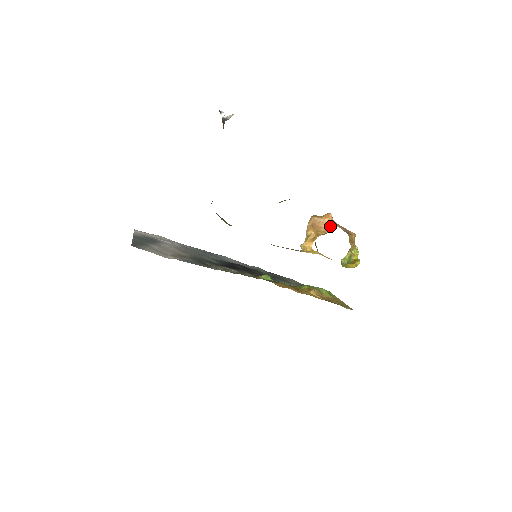
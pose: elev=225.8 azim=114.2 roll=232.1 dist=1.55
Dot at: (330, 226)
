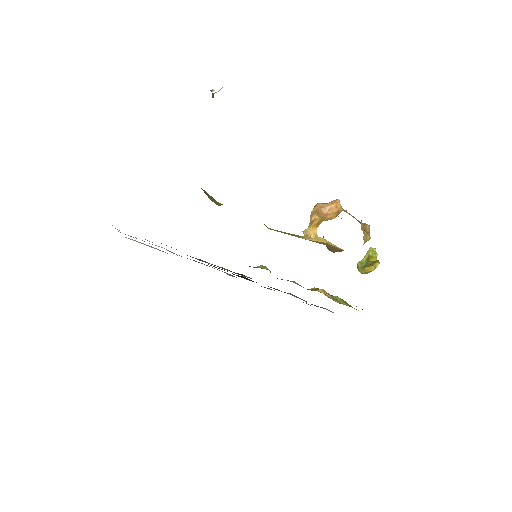
Dot at: (338, 211)
